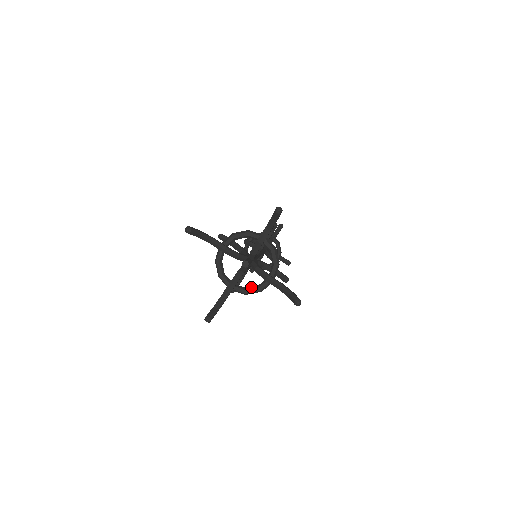
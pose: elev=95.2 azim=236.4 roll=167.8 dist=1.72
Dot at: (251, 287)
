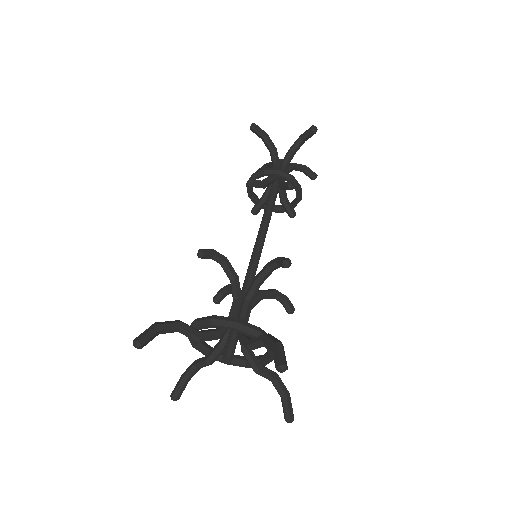
Dot at: (235, 360)
